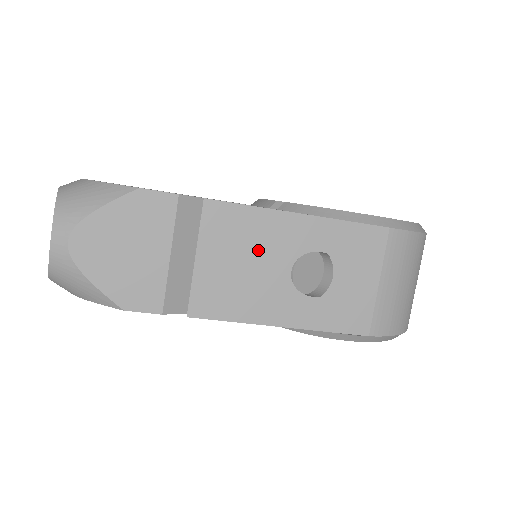
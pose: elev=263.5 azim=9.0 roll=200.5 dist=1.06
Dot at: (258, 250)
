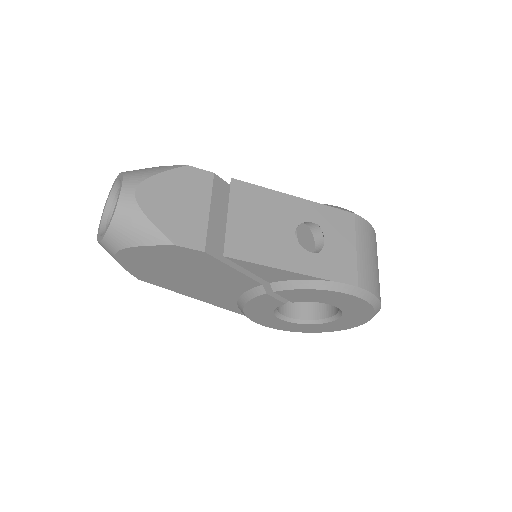
Dot at: (271, 216)
